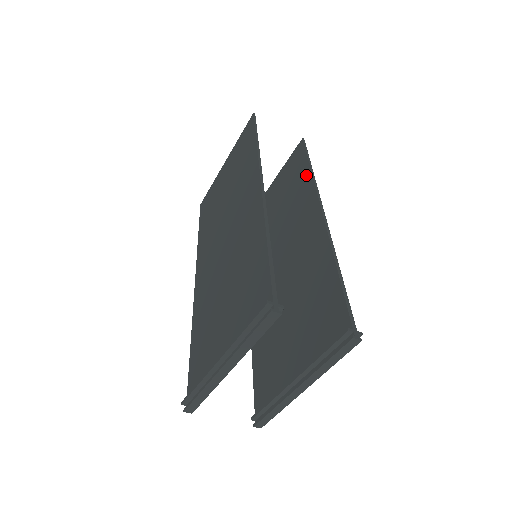
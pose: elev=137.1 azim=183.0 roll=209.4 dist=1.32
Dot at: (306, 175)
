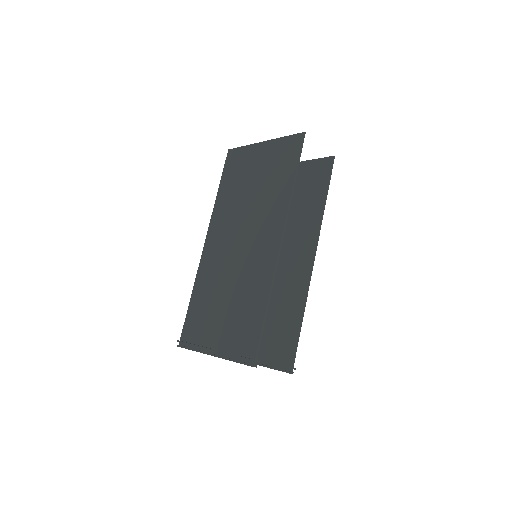
Dot at: (319, 204)
